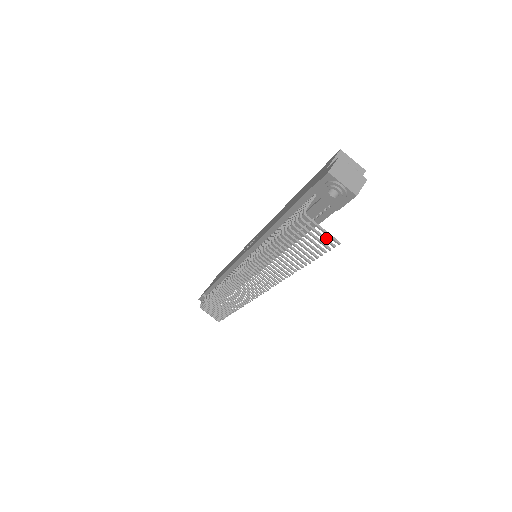
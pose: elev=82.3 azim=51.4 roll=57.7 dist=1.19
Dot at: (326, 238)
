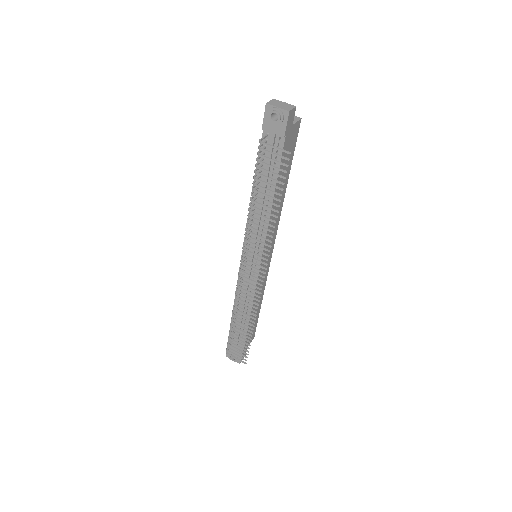
Dot at: (281, 156)
